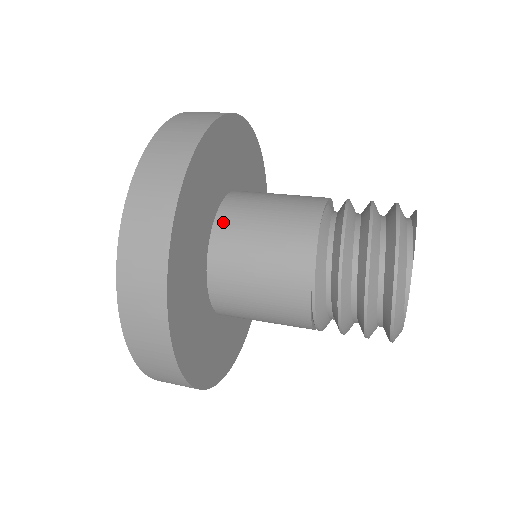
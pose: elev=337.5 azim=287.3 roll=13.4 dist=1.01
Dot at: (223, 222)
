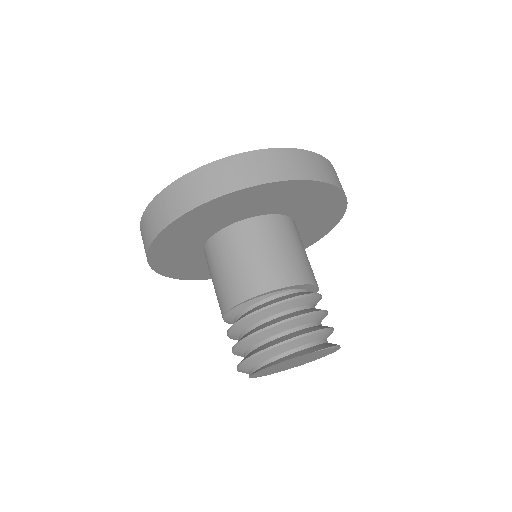
Dot at: (205, 254)
